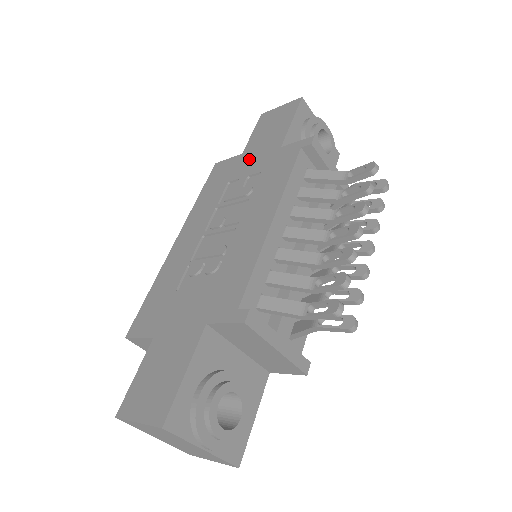
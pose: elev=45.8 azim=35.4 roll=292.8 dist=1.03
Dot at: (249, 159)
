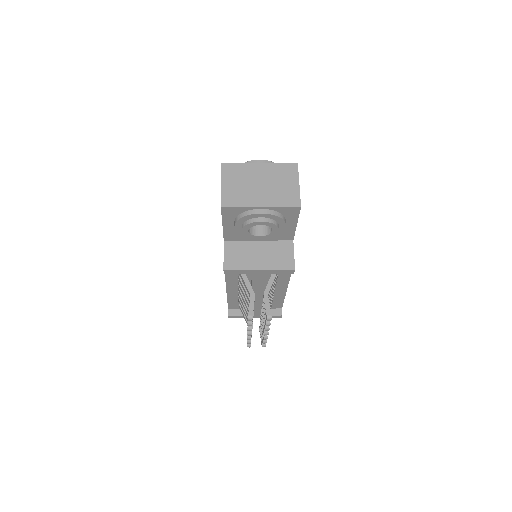
Dot at: occluded
